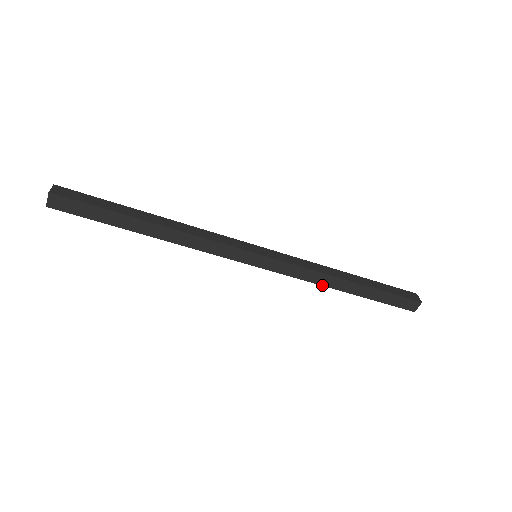
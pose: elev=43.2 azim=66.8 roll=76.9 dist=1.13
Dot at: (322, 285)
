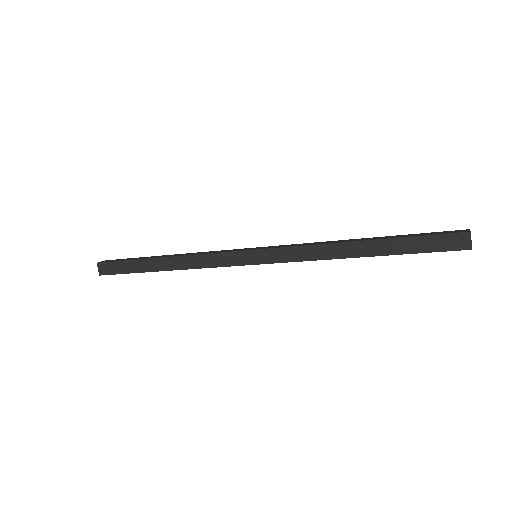
Dot at: occluded
